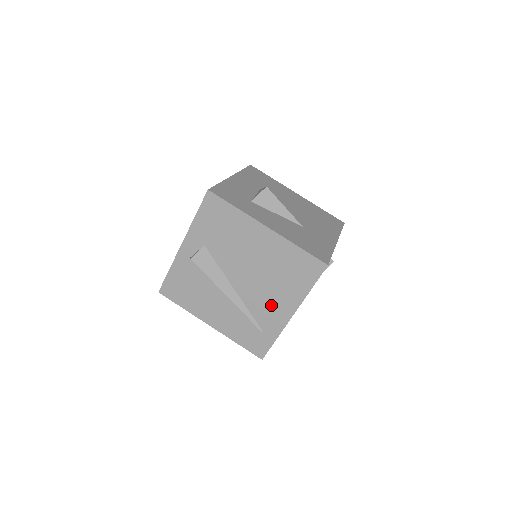
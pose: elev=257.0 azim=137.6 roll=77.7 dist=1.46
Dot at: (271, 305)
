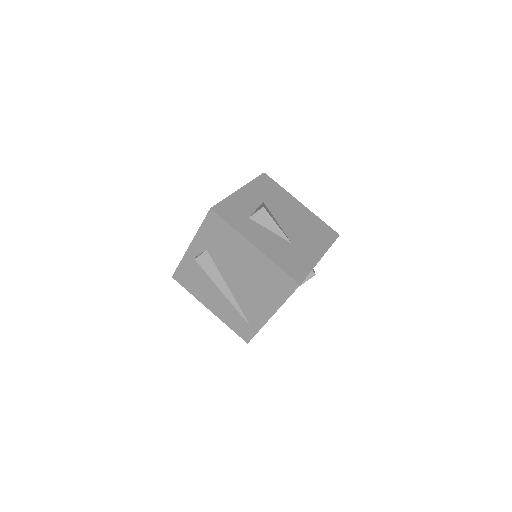
Dot at: (256, 305)
